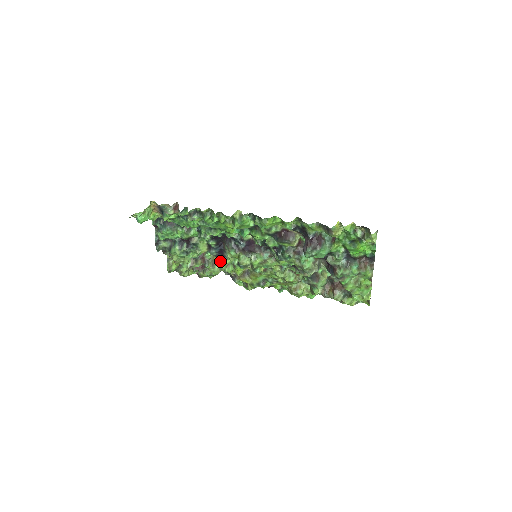
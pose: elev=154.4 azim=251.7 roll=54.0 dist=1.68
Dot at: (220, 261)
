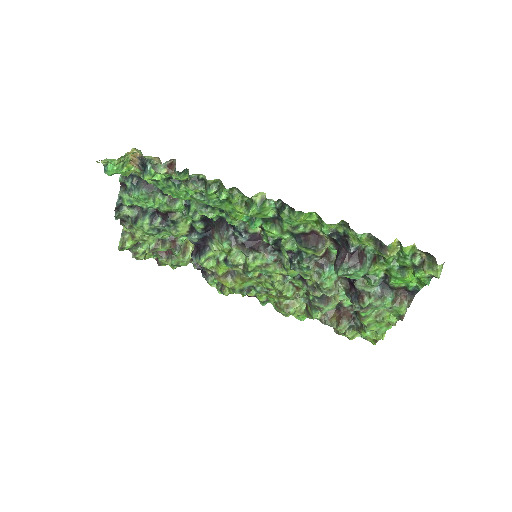
Dot at: (198, 251)
